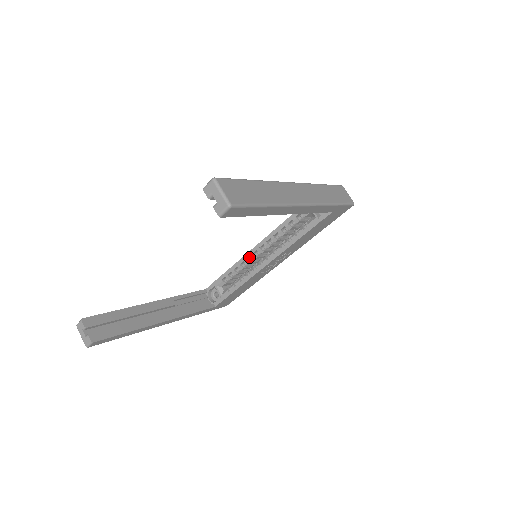
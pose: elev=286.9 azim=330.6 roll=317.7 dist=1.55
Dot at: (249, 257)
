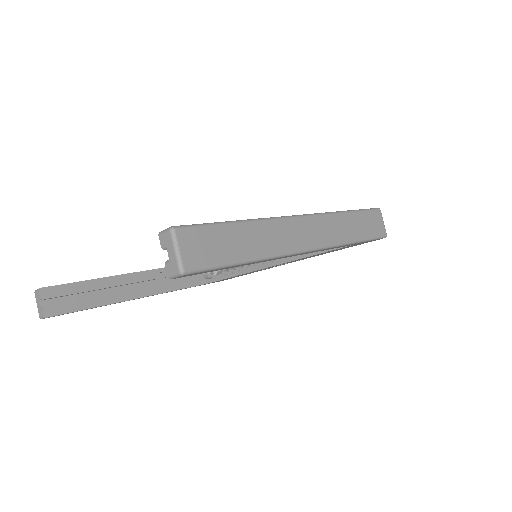
Dot at: occluded
